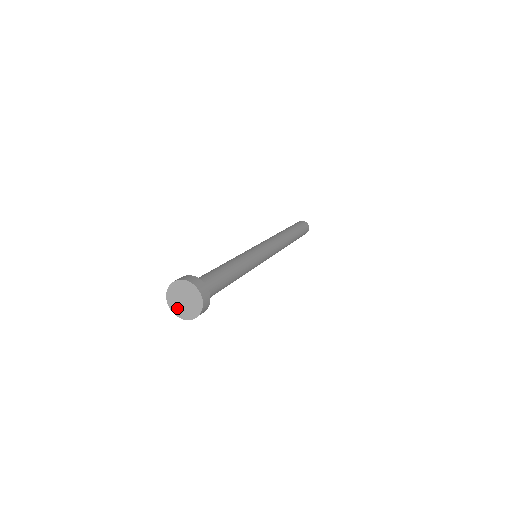
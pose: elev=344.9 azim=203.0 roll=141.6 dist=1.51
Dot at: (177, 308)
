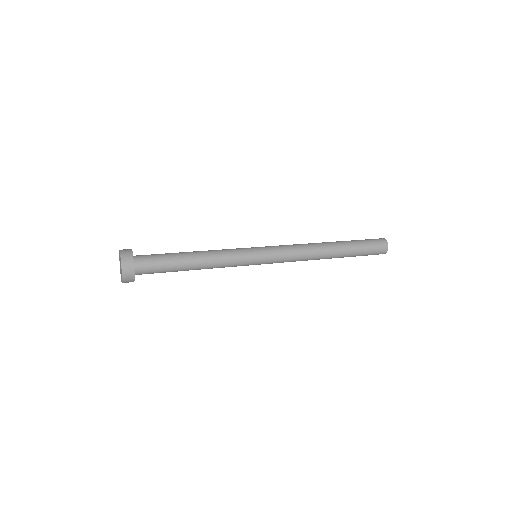
Dot at: (120, 268)
